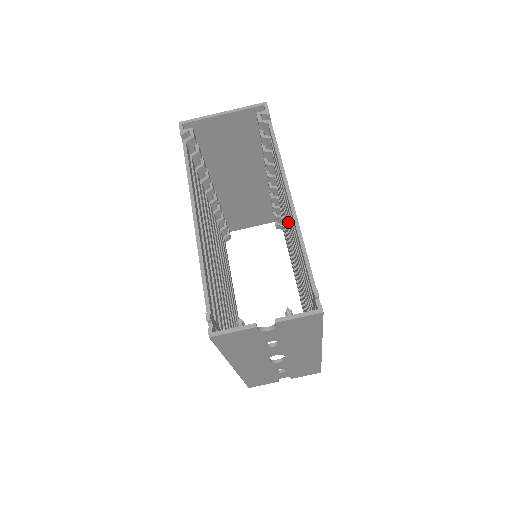
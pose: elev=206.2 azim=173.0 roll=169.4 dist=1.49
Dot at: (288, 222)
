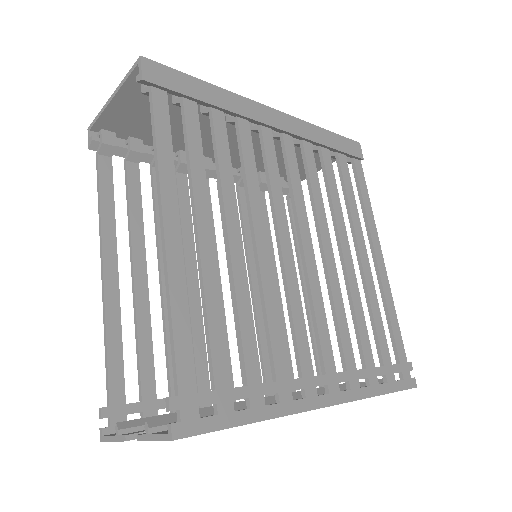
Dot at: (251, 216)
